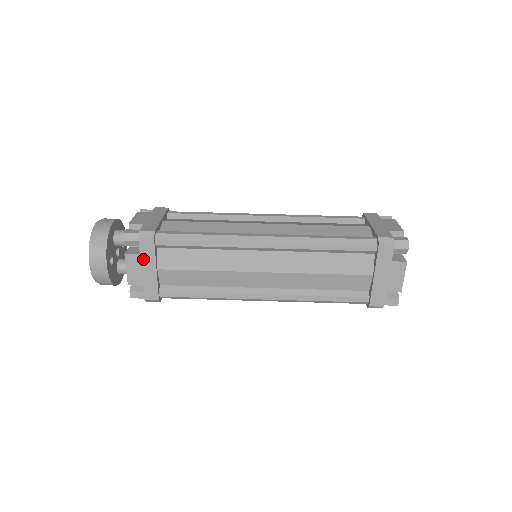
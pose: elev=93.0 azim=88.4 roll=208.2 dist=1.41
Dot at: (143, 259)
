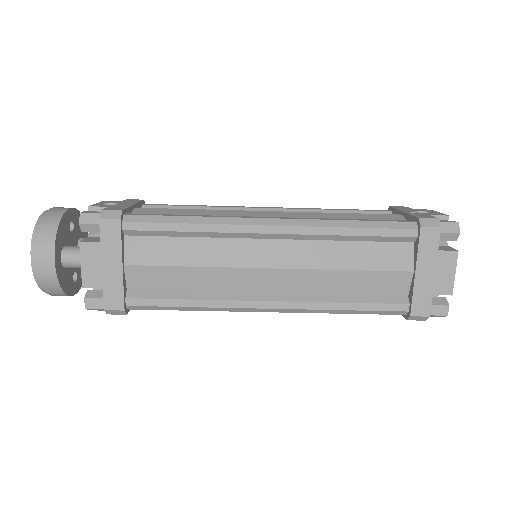
Dot at: occluded
